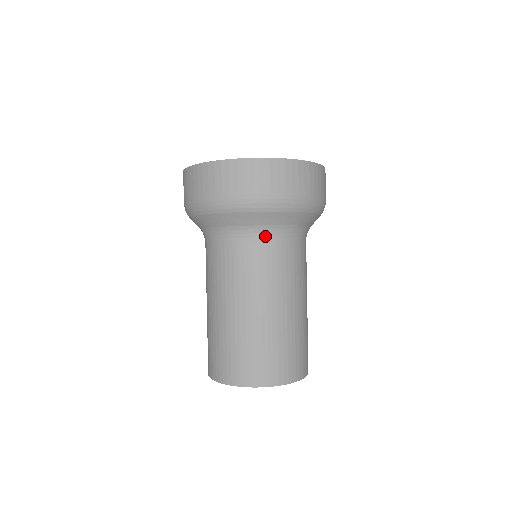
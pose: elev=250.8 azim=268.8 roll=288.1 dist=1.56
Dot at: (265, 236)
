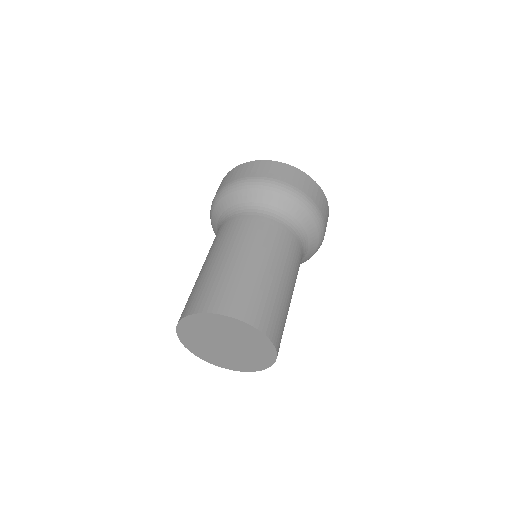
Dot at: (294, 230)
